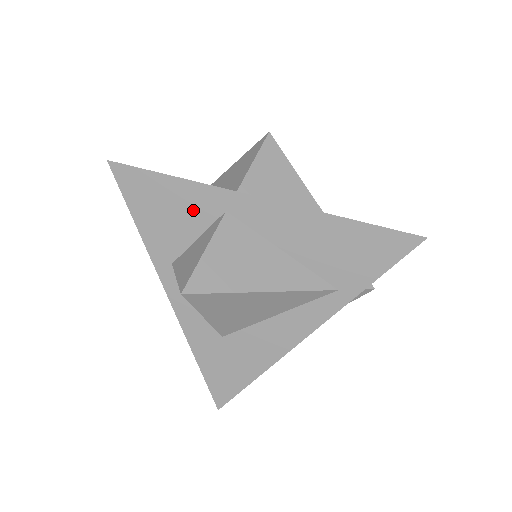
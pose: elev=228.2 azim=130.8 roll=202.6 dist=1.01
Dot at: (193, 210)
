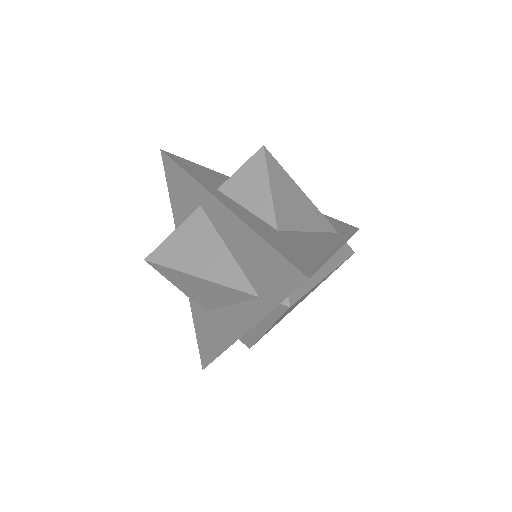
Dot at: (225, 180)
